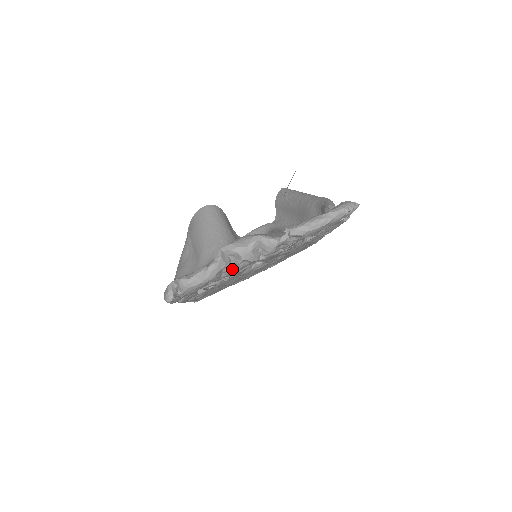
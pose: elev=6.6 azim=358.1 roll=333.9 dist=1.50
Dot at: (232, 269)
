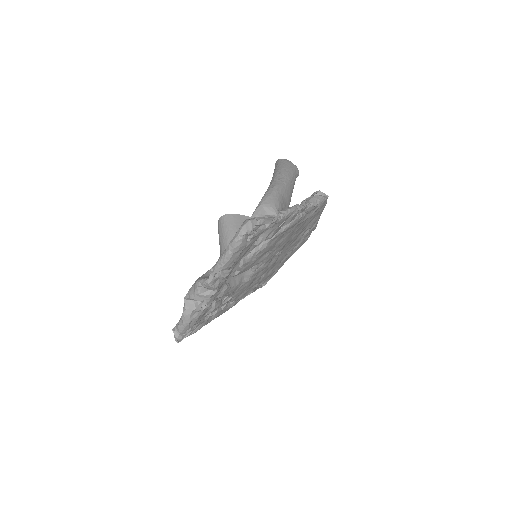
Dot at: (204, 305)
